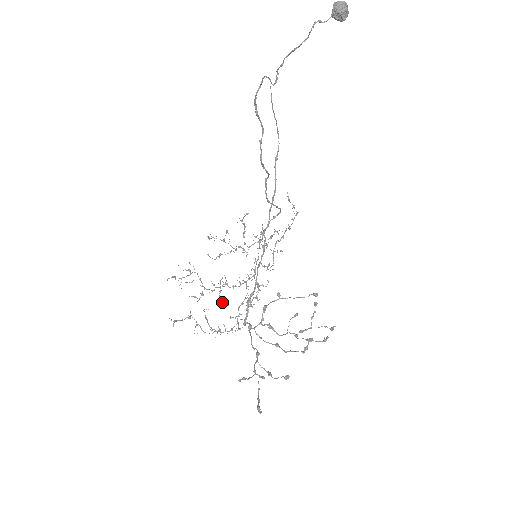
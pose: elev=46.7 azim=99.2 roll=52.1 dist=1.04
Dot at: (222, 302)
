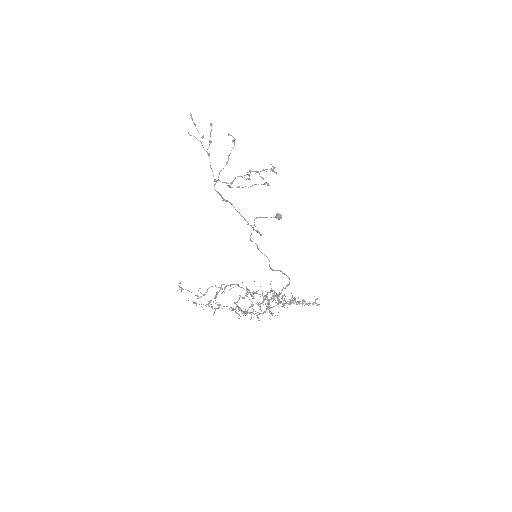
Dot at: (236, 302)
